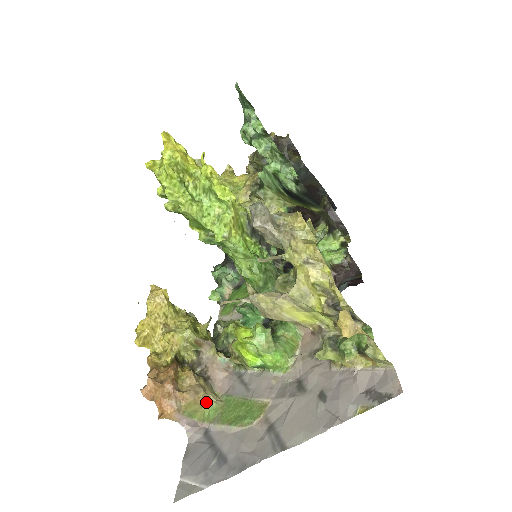
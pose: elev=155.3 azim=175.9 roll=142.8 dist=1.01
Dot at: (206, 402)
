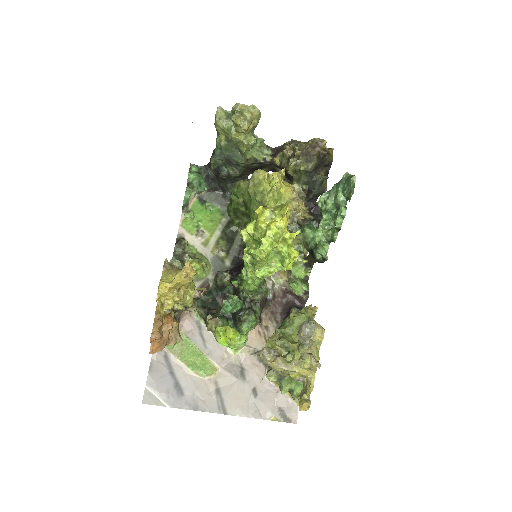
Dot at: occluded
